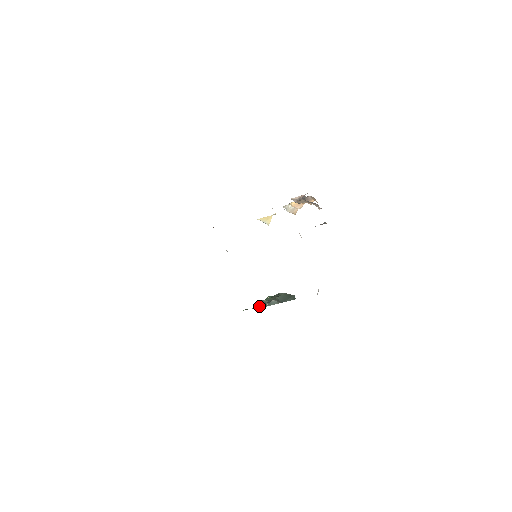
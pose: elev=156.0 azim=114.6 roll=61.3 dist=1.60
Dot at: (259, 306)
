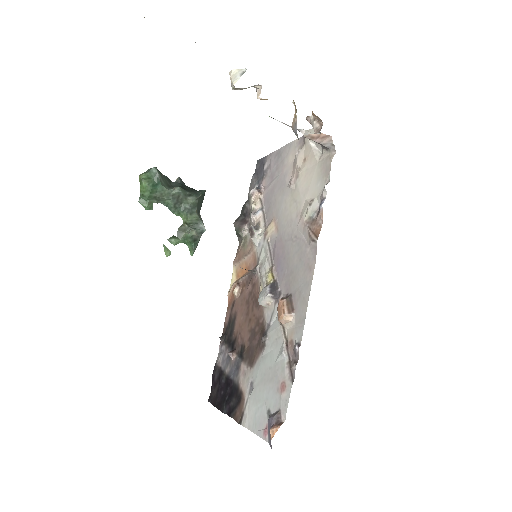
Dot at: occluded
